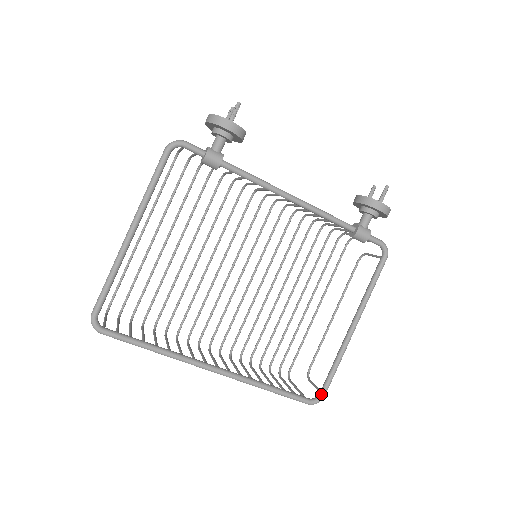
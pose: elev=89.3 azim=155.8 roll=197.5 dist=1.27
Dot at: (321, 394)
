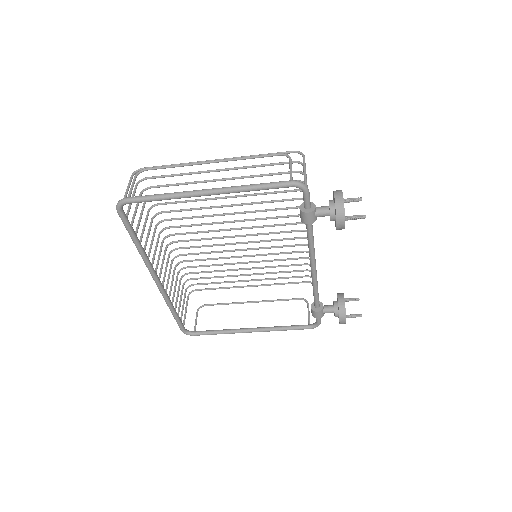
Dot at: (194, 334)
